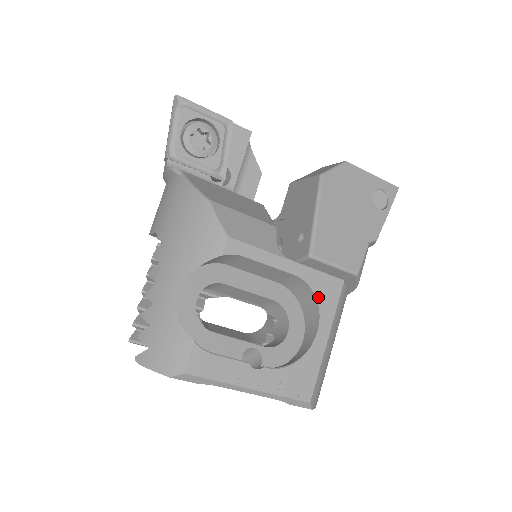
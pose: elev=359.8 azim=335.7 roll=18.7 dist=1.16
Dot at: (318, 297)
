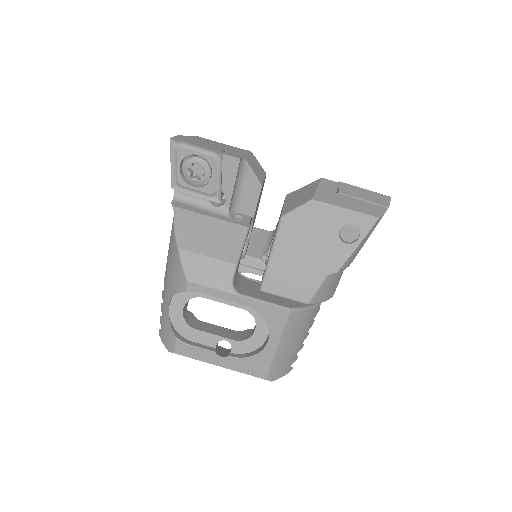
Dot at: (266, 320)
